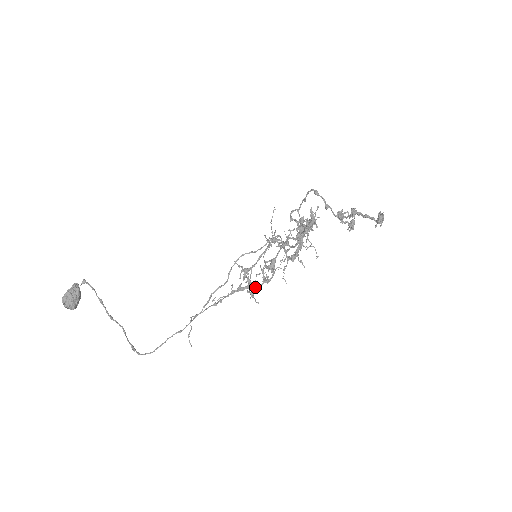
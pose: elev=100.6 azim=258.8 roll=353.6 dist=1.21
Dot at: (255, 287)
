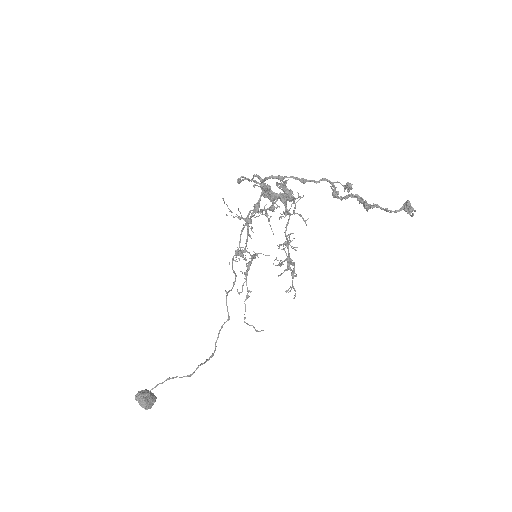
Dot at: (293, 288)
